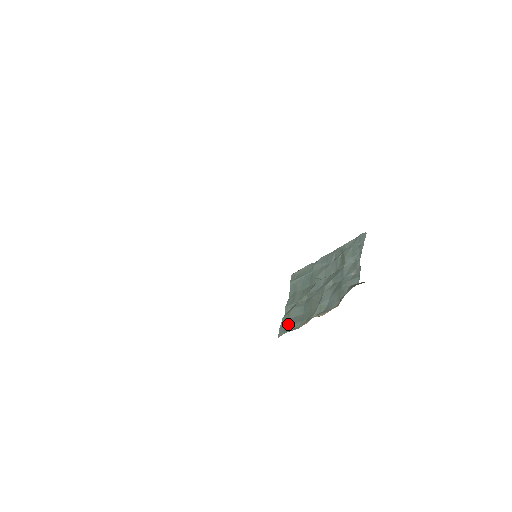
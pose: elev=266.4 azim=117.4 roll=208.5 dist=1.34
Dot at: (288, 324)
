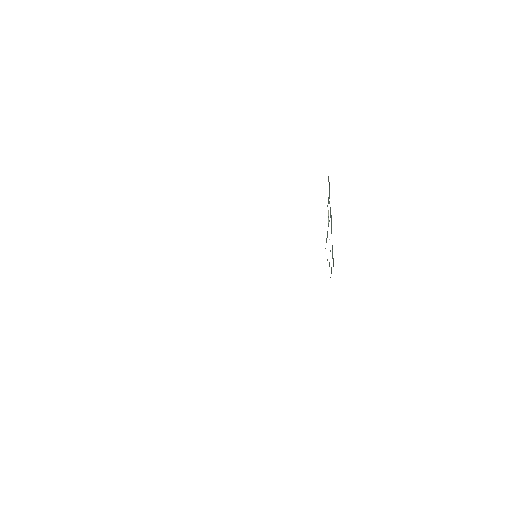
Dot at: occluded
